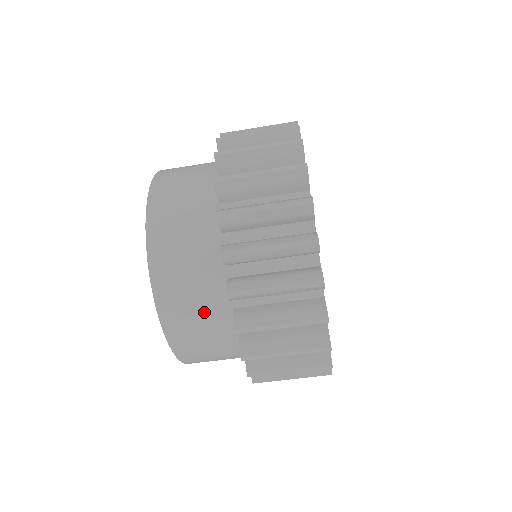
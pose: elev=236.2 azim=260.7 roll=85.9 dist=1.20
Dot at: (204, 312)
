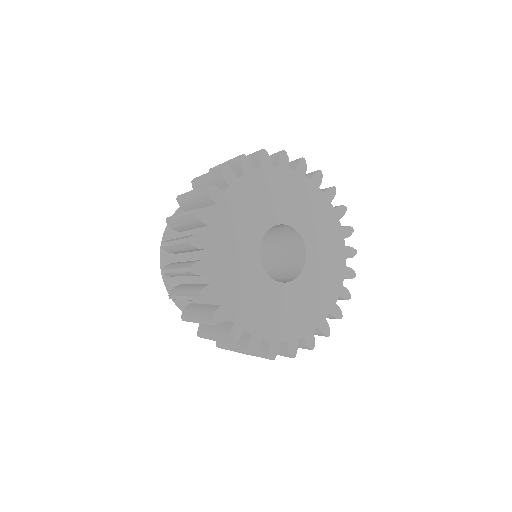
Dot at: occluded
